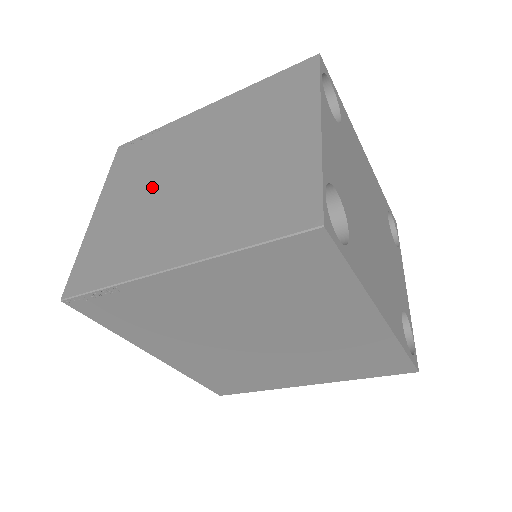
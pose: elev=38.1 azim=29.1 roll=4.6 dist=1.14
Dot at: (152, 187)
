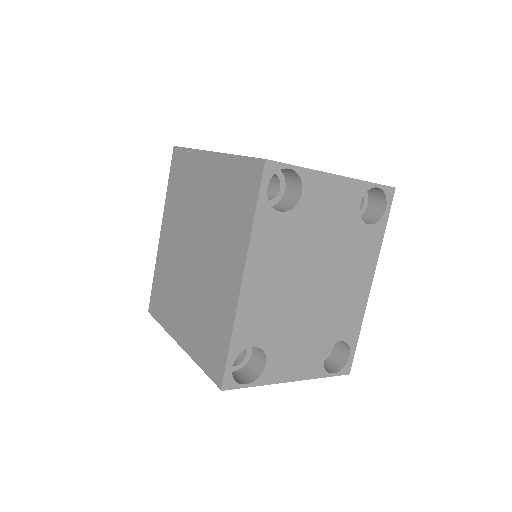
Dot at: occluded
